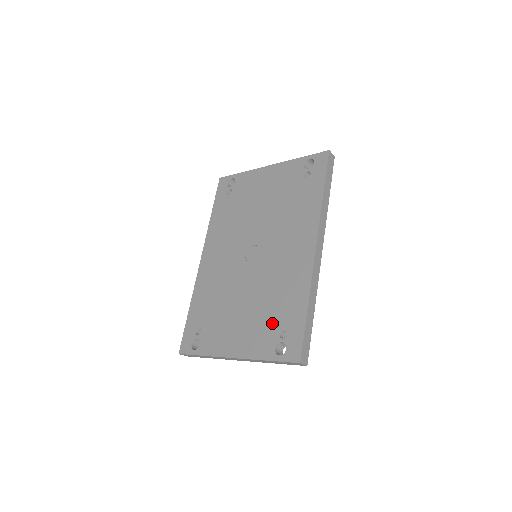
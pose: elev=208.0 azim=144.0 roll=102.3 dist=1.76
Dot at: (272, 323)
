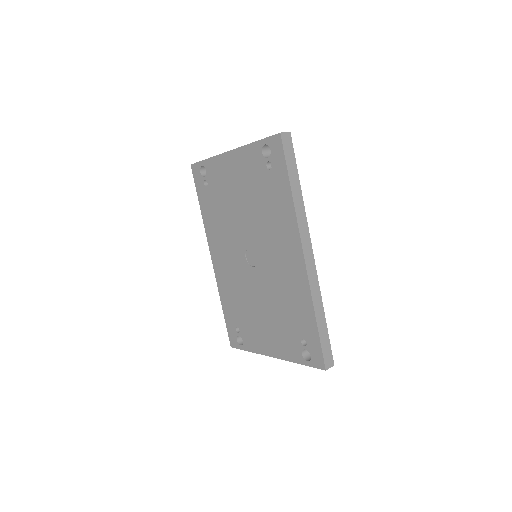
Dot at: (292, 331)
